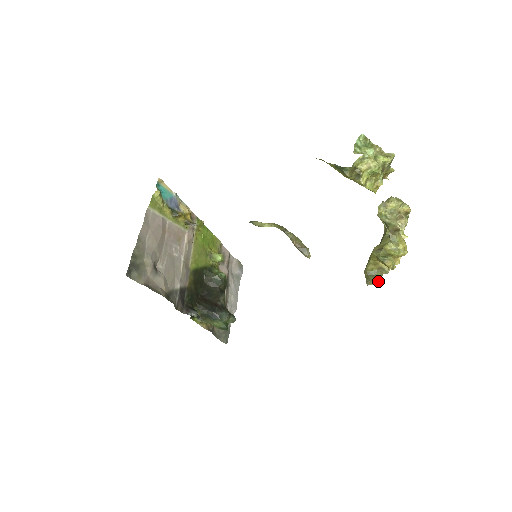
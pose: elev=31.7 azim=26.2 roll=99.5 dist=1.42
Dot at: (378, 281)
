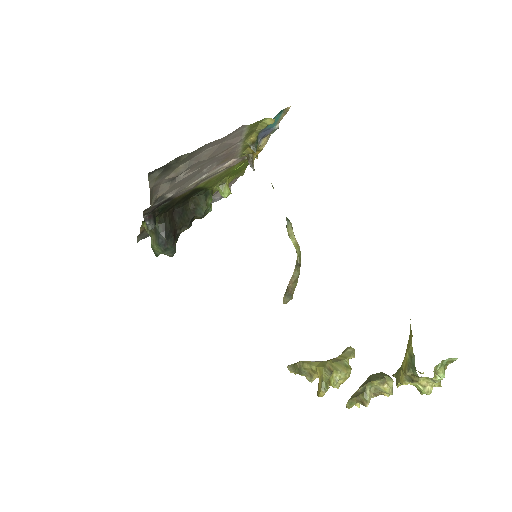
Dot at: (296, 373)
